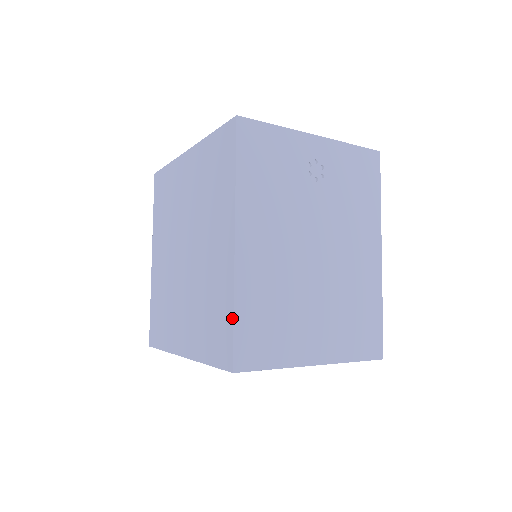
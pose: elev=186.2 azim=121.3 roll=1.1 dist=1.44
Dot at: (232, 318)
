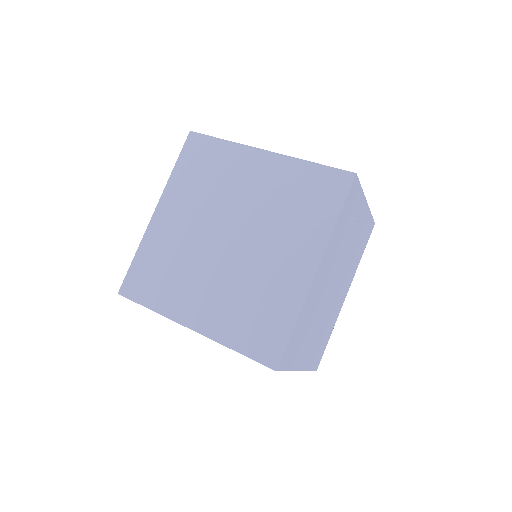
Dot at: (291, 329)
